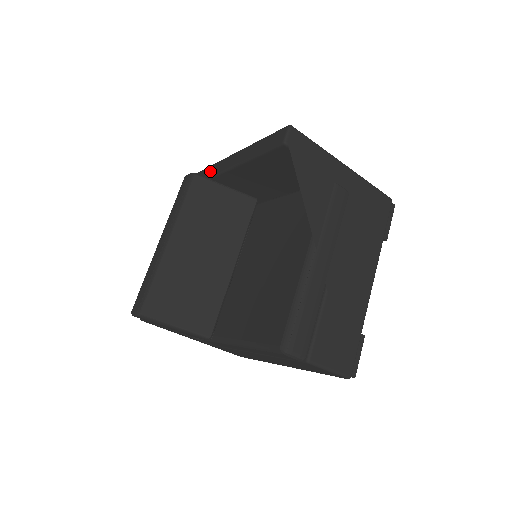
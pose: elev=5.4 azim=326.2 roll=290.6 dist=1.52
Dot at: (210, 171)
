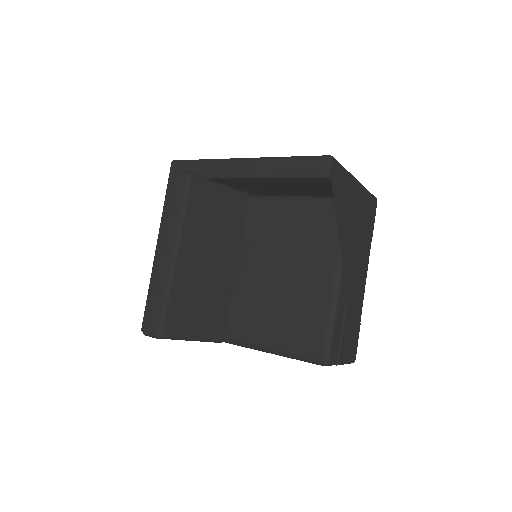
Dot at: (203, 168)
